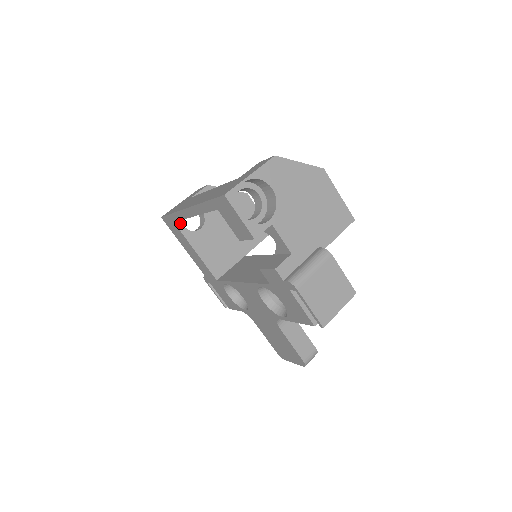
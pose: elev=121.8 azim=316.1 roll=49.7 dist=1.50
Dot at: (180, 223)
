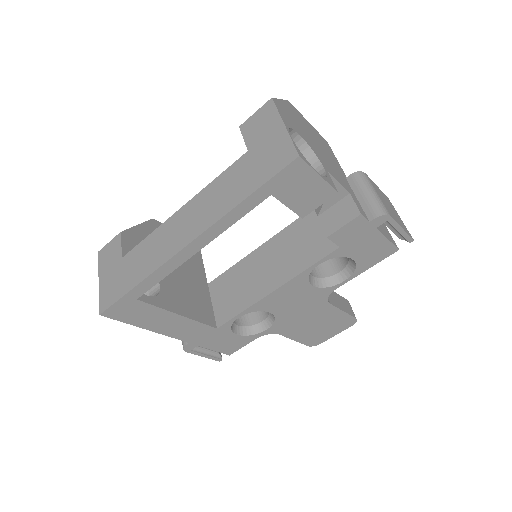
Dot at: occluded
